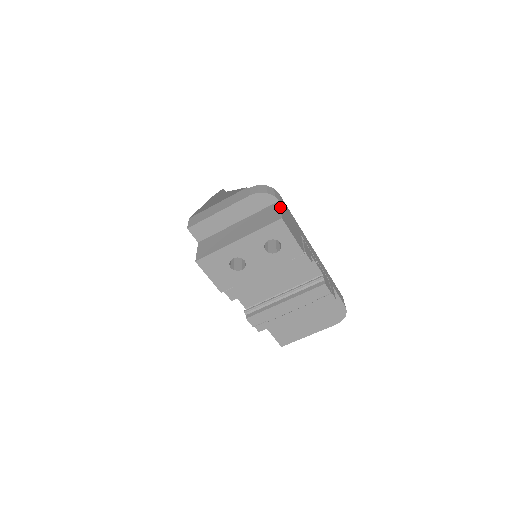
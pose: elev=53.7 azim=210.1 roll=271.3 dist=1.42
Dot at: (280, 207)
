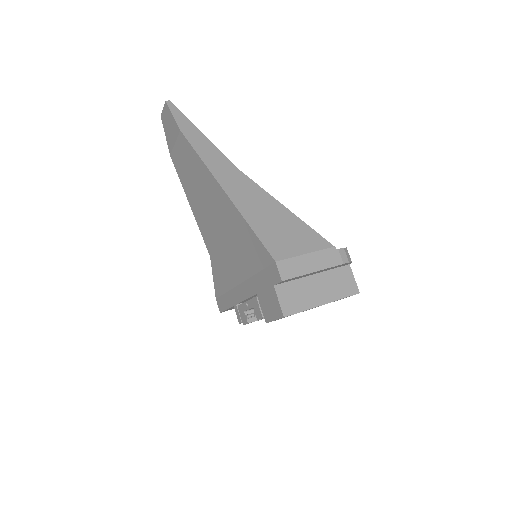
Dot at: occluded
